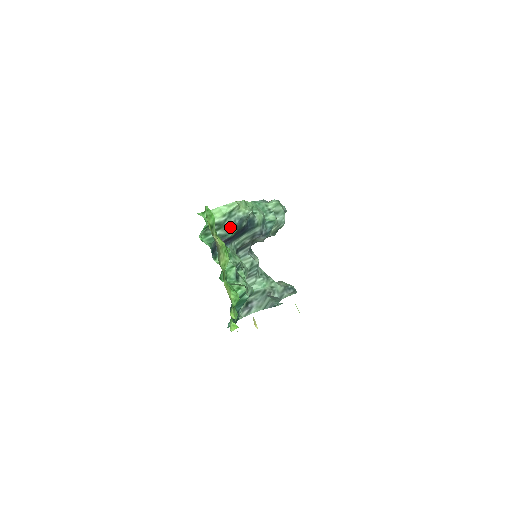
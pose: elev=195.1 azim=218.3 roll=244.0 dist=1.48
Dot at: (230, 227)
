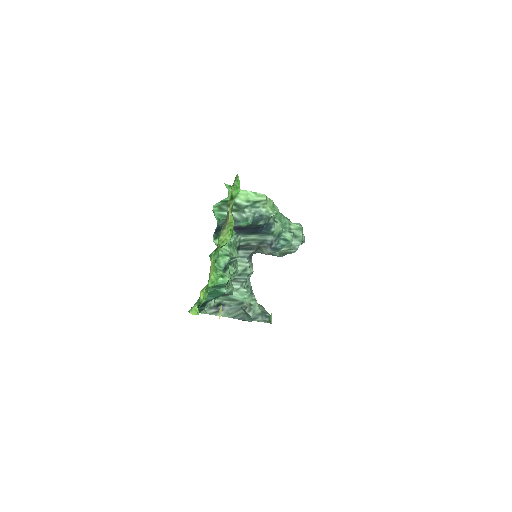
Dot at: (247, 216)
